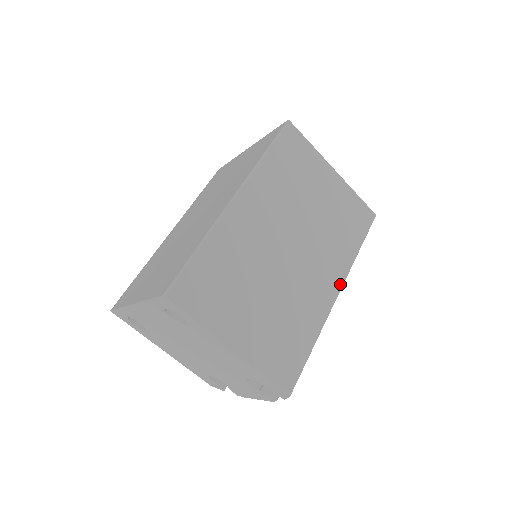
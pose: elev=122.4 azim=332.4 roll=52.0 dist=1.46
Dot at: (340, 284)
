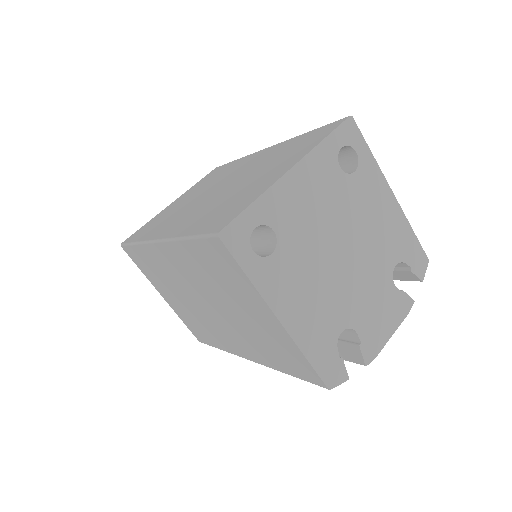
Dot at: occluded
